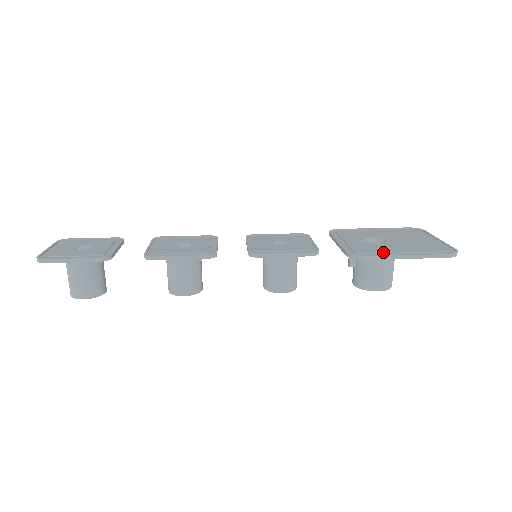
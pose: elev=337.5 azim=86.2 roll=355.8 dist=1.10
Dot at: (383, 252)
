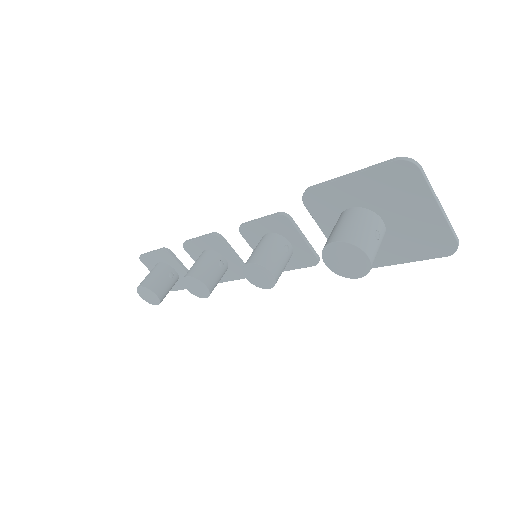
Dot at: (335, 189)
